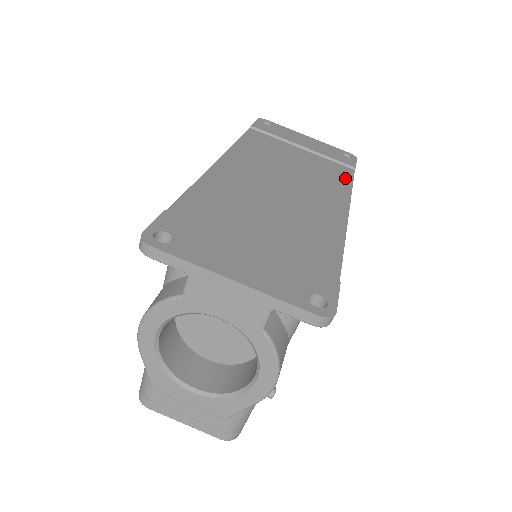
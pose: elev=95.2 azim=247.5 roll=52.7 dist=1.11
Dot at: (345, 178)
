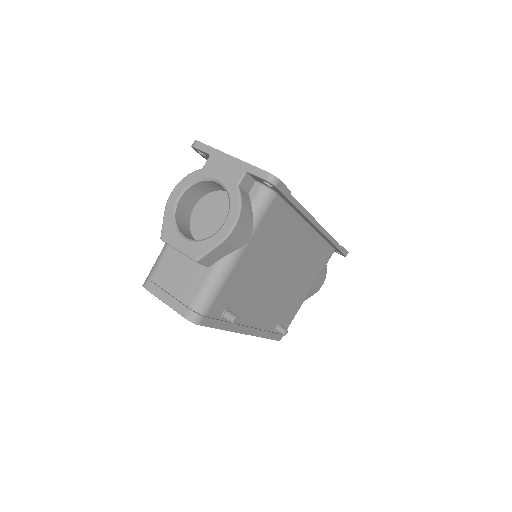
Dot at: occluded
